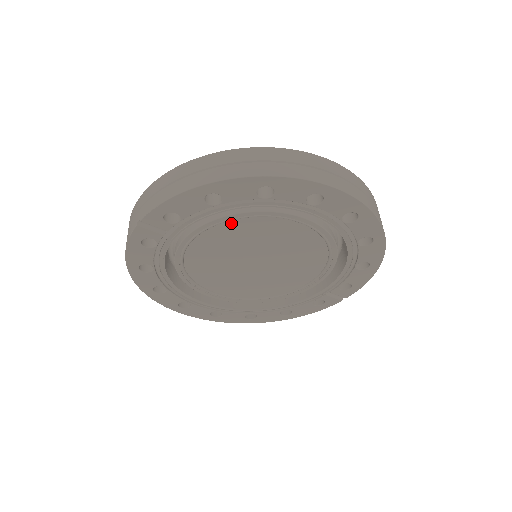
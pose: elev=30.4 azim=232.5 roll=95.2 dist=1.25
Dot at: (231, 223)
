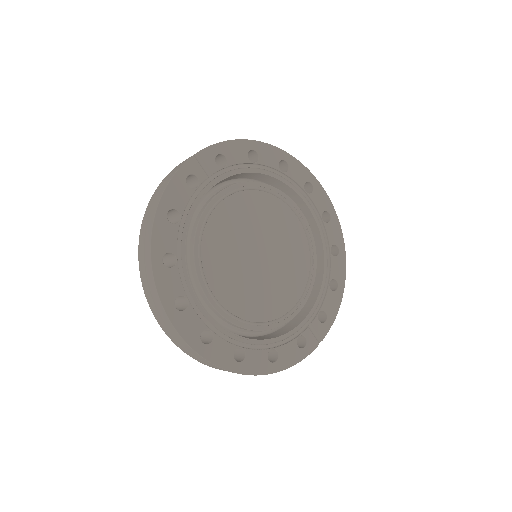
Dot at: (253, 194)
